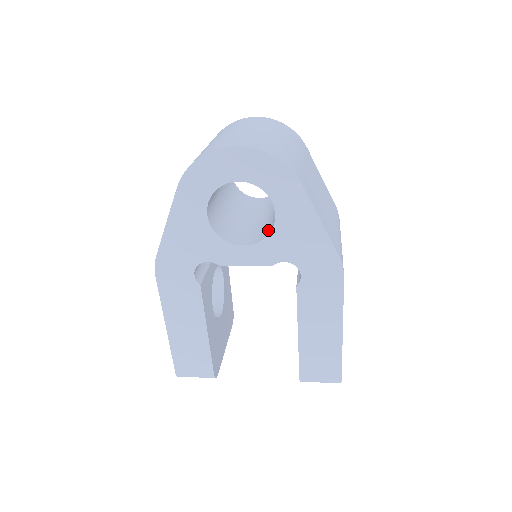
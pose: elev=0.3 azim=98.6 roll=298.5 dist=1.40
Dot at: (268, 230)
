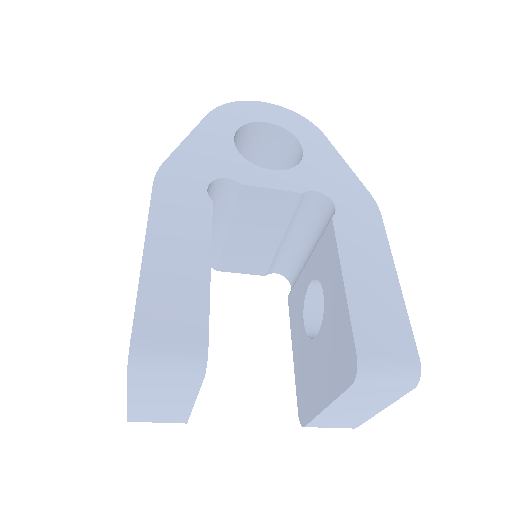
Dot at: occluded
